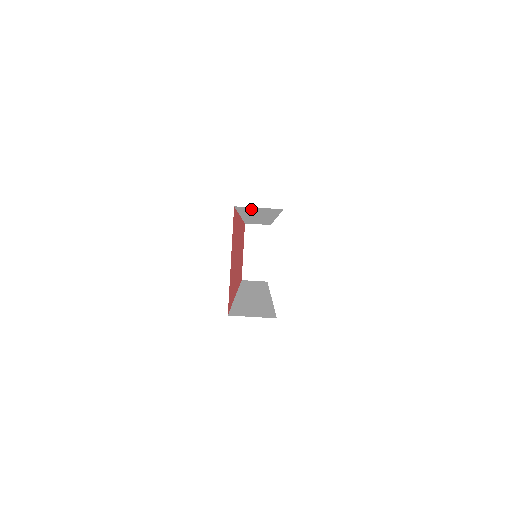
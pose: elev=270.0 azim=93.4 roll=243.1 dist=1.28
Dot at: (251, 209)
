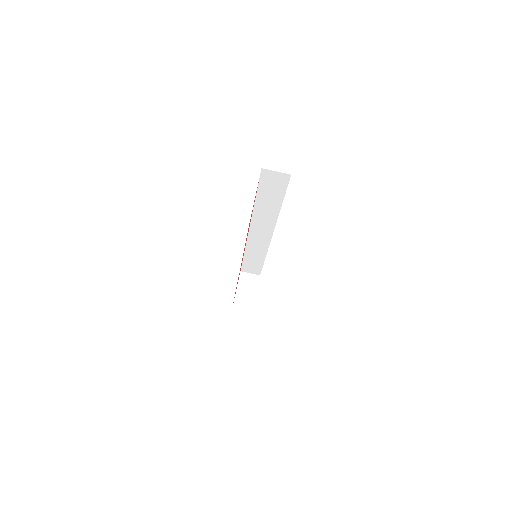
Dot at: (269, 181)
